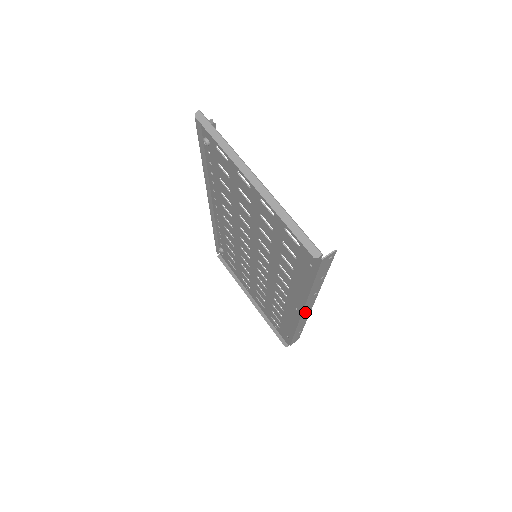
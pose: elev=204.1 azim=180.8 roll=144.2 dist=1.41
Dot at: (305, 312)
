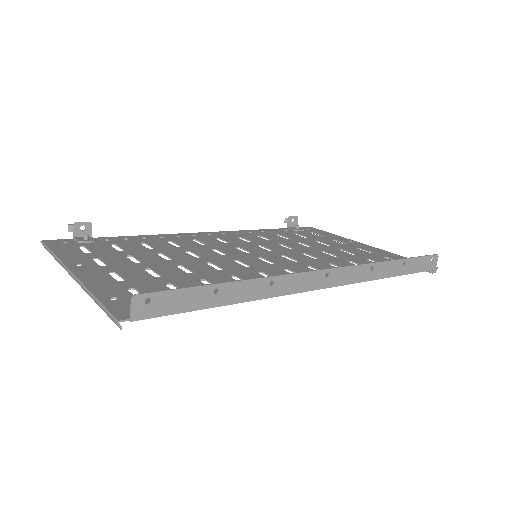
Dot at: (326, 281)
